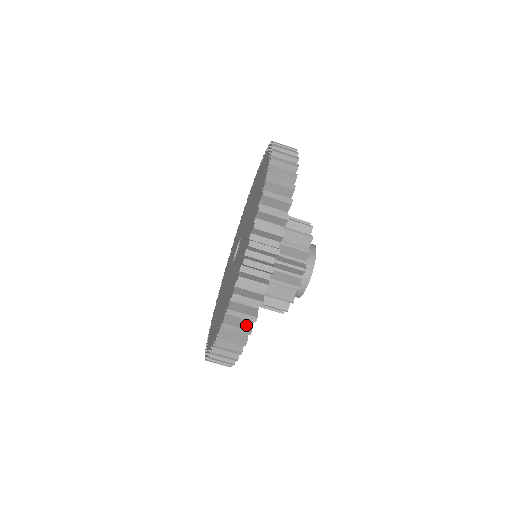
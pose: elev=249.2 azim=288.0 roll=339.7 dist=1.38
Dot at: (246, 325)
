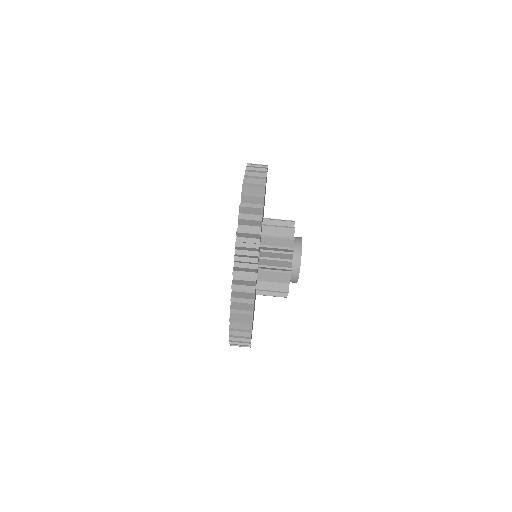
Dot at: (247, 326)
